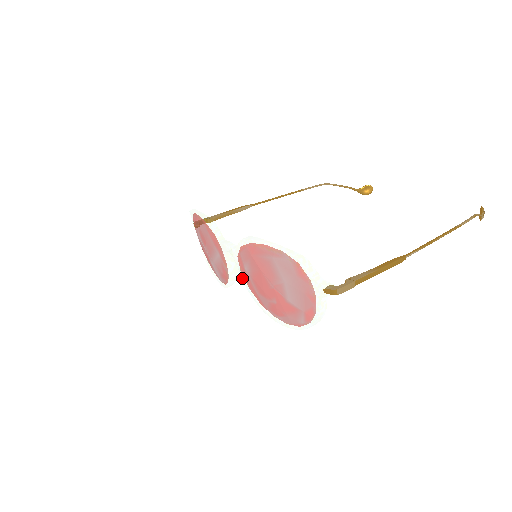
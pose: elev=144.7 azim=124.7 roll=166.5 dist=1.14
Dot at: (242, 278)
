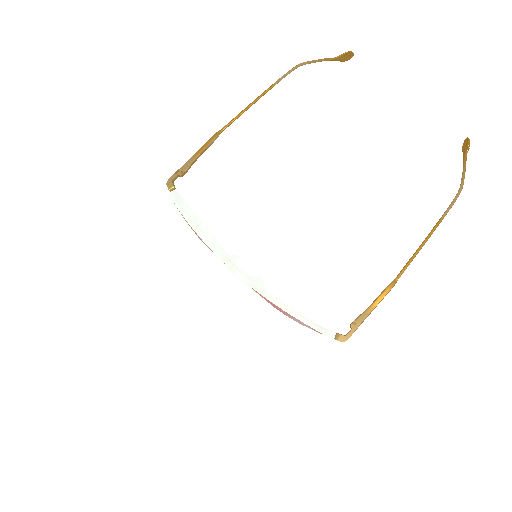
Dot at: occluded
